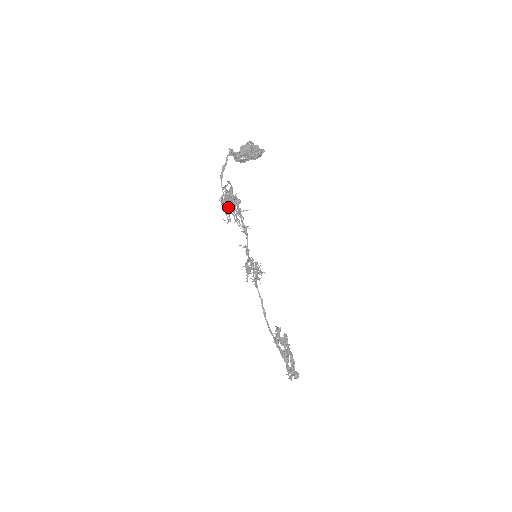
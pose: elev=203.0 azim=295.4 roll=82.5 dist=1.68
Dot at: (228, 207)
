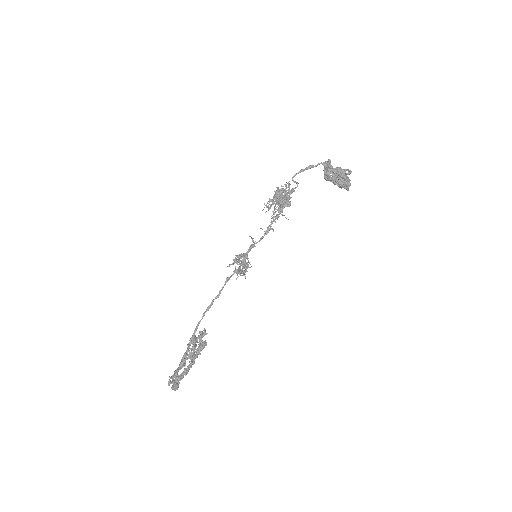
Dot at: (280, 197)
